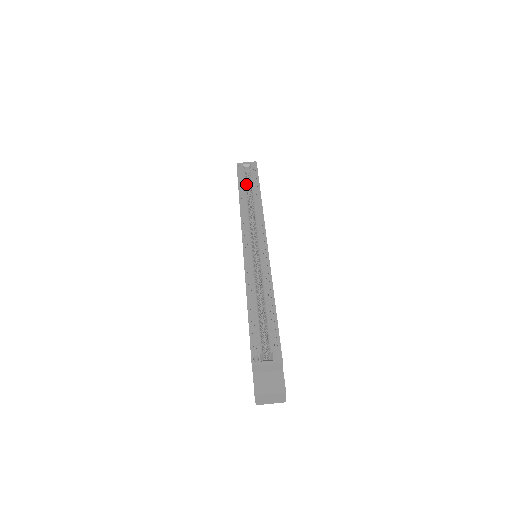
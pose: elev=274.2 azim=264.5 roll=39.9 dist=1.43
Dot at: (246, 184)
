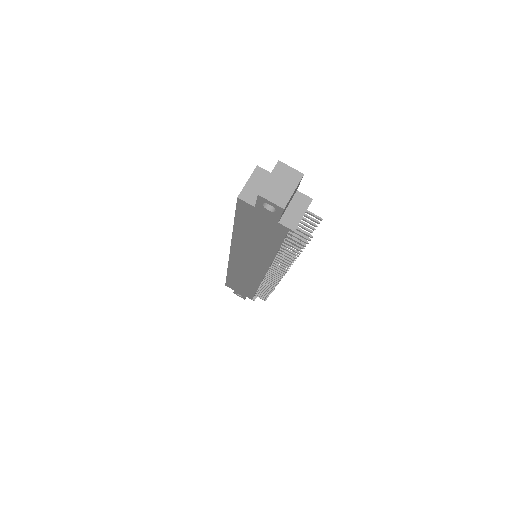
Dot at: occluded
